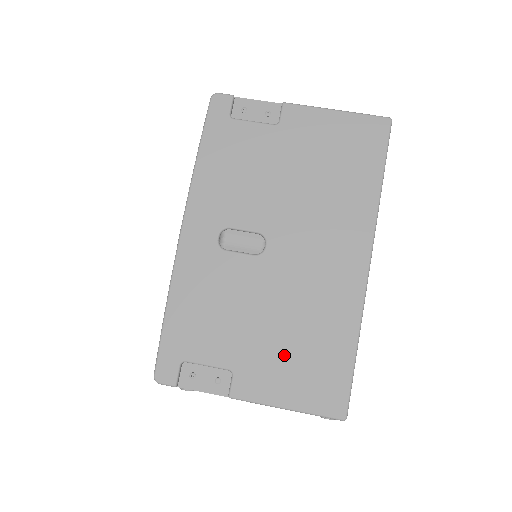
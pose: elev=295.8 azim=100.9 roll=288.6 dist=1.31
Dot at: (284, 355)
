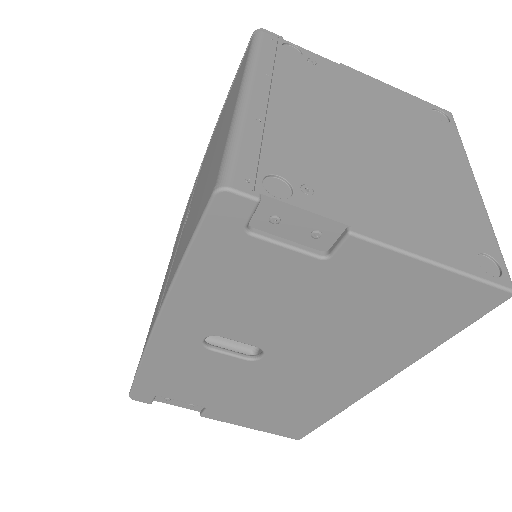
Dot at: (258, 411)
